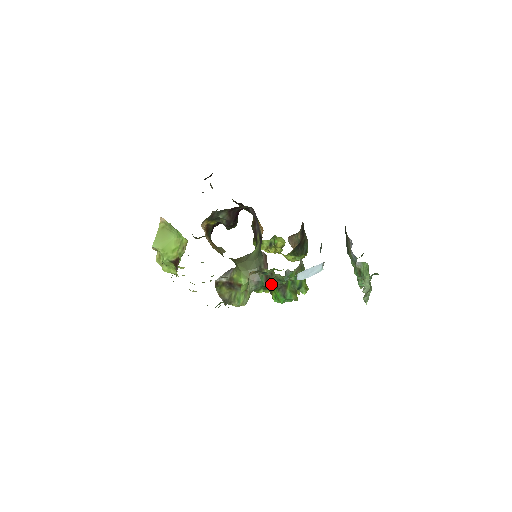
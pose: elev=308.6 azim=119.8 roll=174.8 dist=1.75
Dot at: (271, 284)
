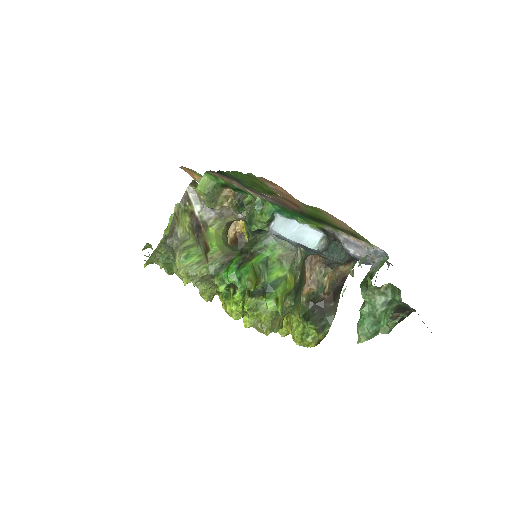
Dot at: occluded
